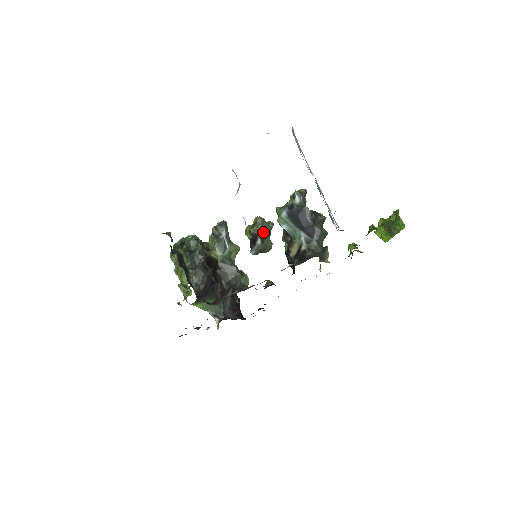
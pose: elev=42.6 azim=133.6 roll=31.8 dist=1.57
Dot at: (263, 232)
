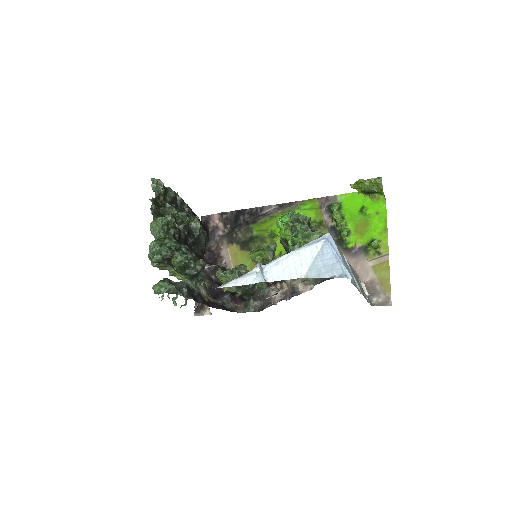
Dot at: (272, 259)
